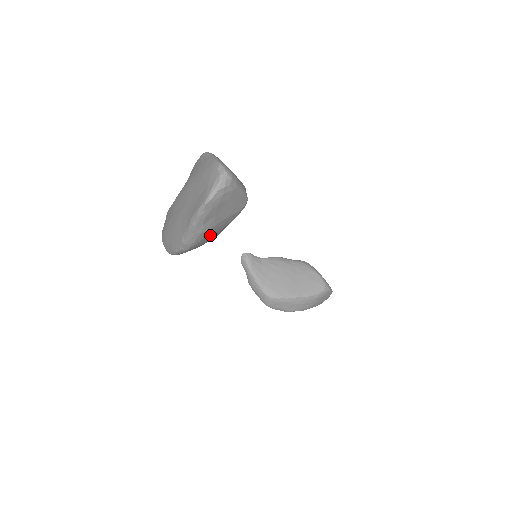
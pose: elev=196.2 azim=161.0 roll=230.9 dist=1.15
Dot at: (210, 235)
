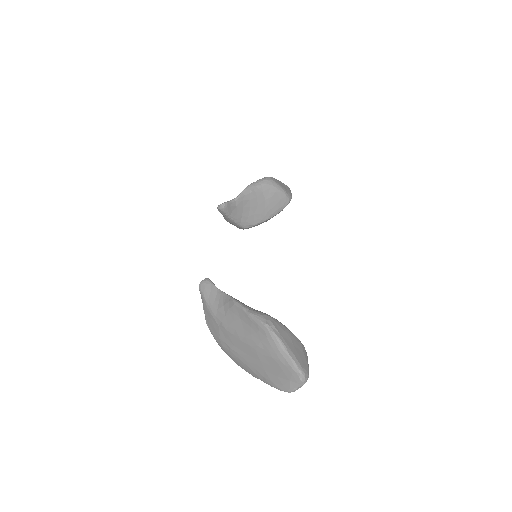
Dot at: occluded
